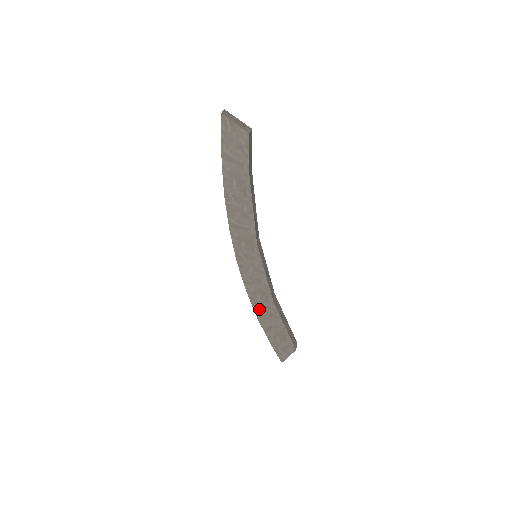
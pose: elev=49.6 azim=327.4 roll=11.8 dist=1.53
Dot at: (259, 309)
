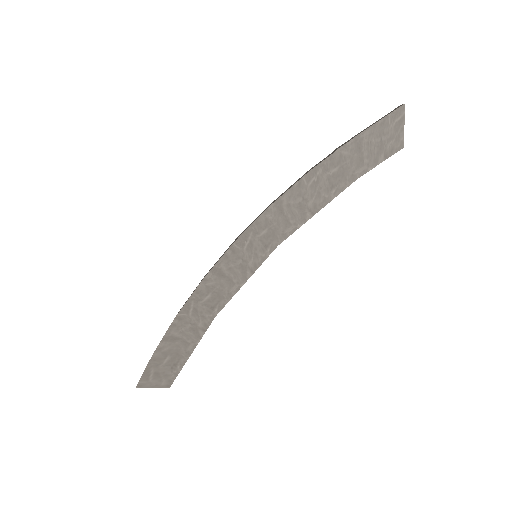
Dot at: (190, 310)
